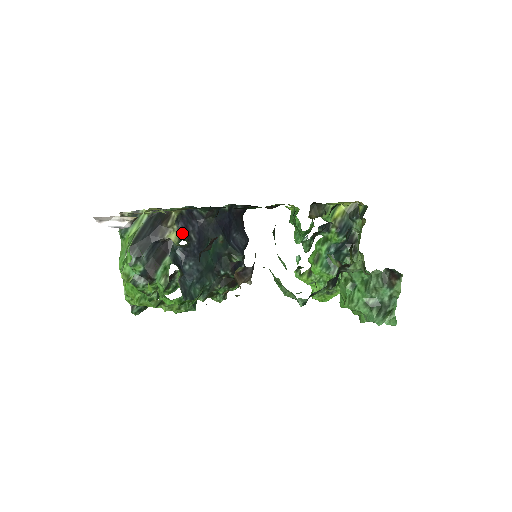
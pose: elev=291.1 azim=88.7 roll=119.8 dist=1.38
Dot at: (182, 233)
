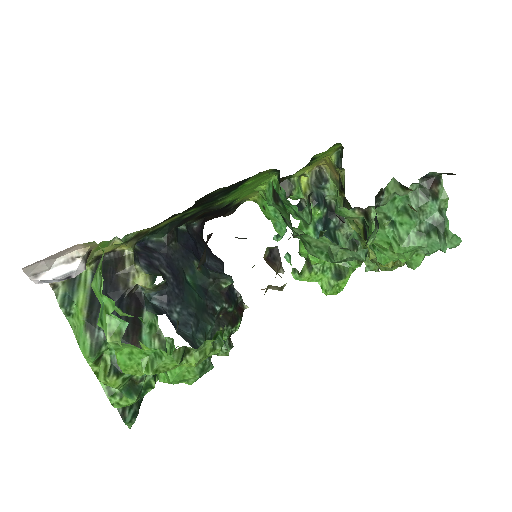
Dot at: (150, 271)
